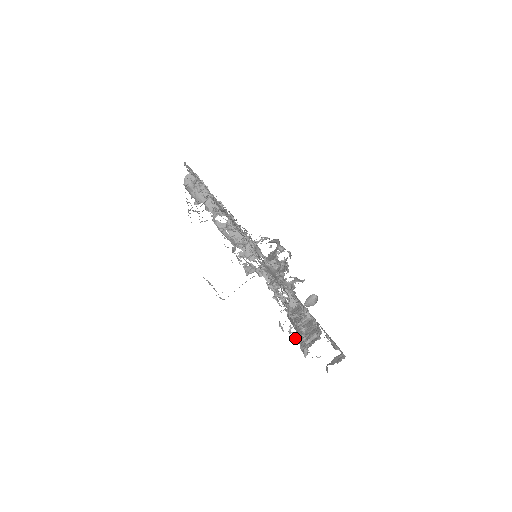
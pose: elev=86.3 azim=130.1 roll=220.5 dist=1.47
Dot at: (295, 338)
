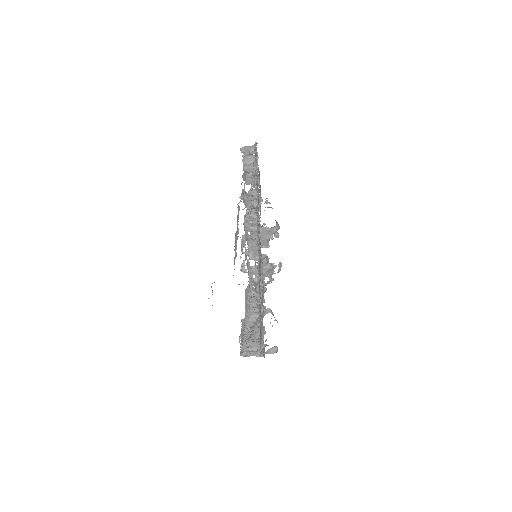
Dot at: (241, 324)
